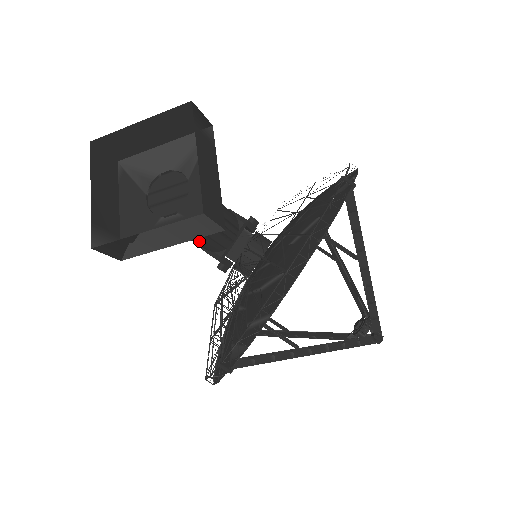
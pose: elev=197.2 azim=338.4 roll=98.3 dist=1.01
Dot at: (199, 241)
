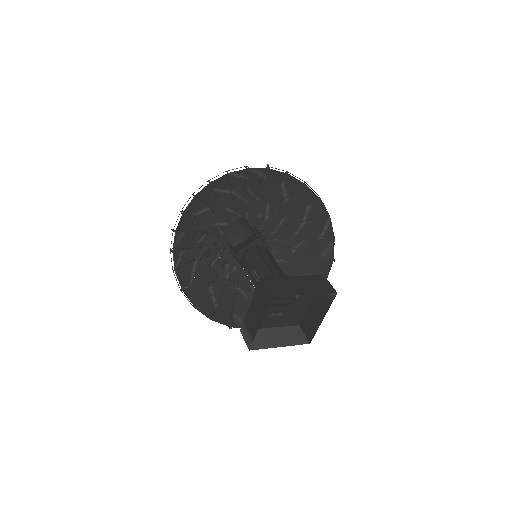
Dot at: occluded
